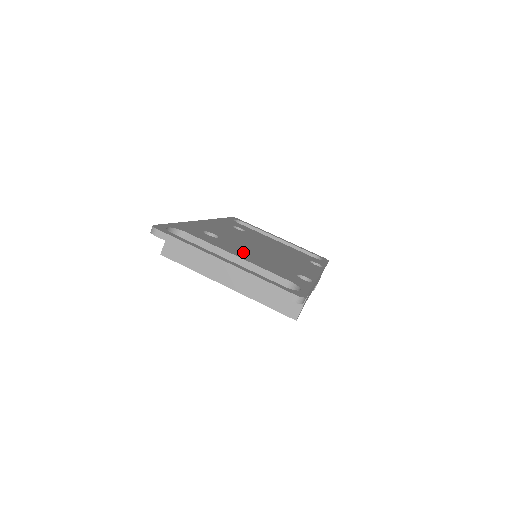
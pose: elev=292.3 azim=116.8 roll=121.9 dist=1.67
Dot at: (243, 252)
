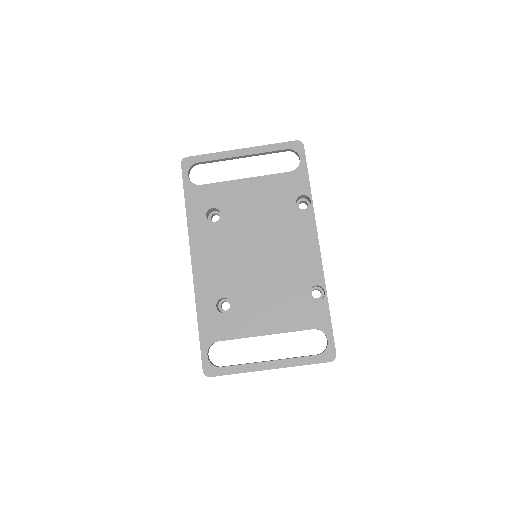
Dot at: (261, 312)
